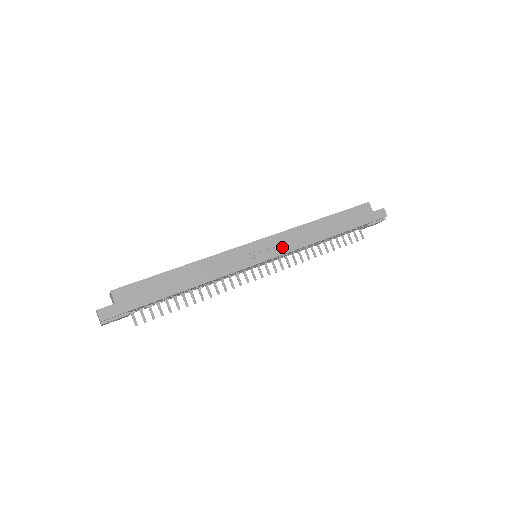
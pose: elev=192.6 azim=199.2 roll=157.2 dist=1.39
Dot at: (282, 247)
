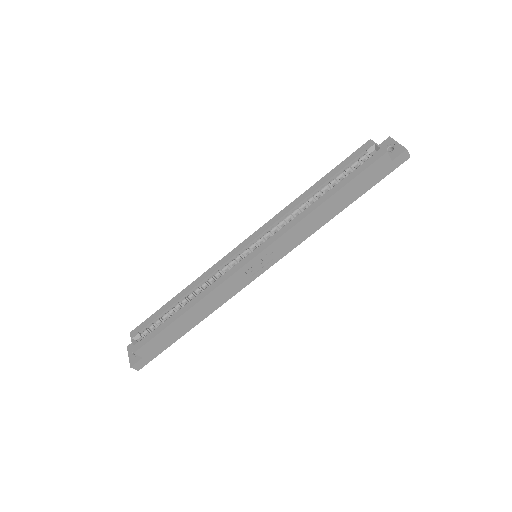
Dot at: (283, 250)
